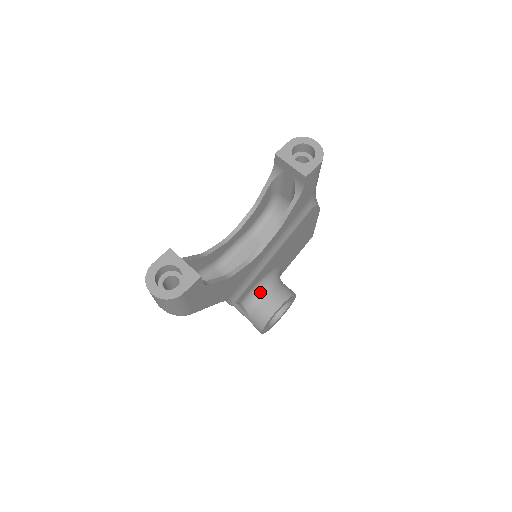
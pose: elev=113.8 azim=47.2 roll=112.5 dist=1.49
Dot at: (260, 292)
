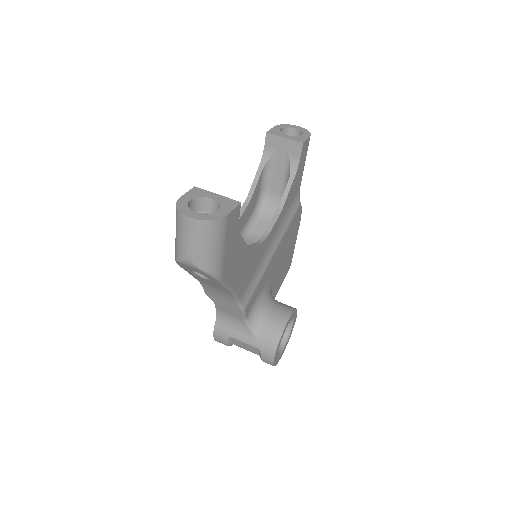
Dot at: (263, 306)
